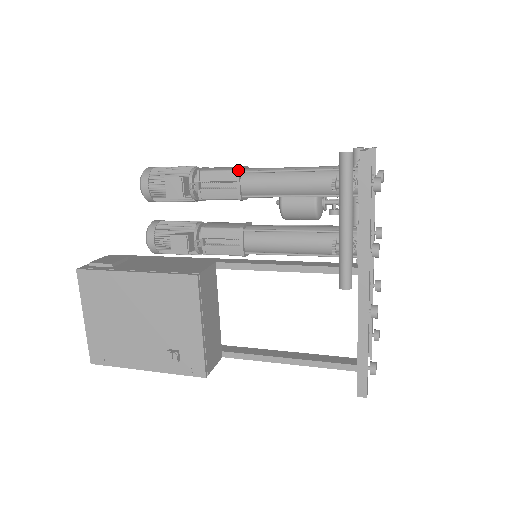
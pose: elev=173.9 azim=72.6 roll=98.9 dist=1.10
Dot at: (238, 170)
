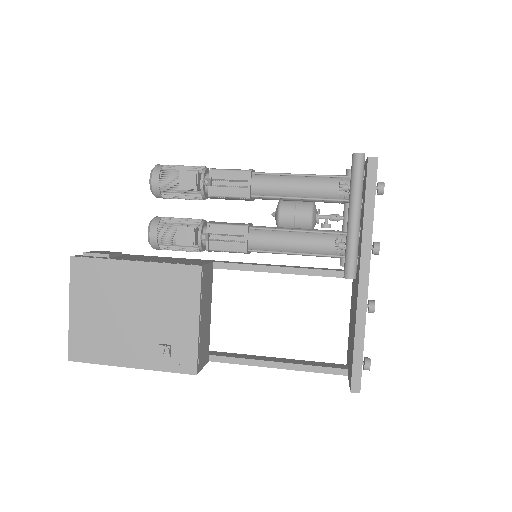
Dot at: (250, 171)
